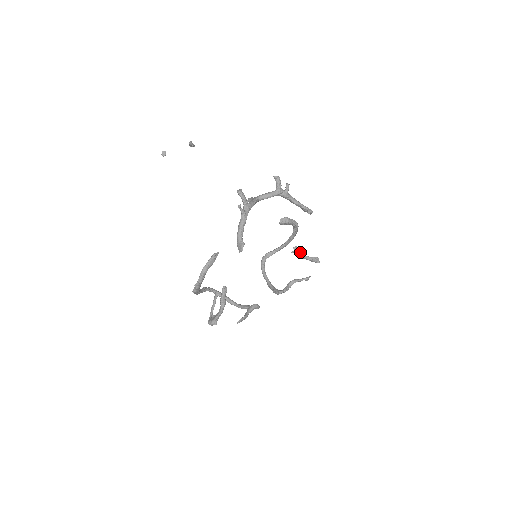
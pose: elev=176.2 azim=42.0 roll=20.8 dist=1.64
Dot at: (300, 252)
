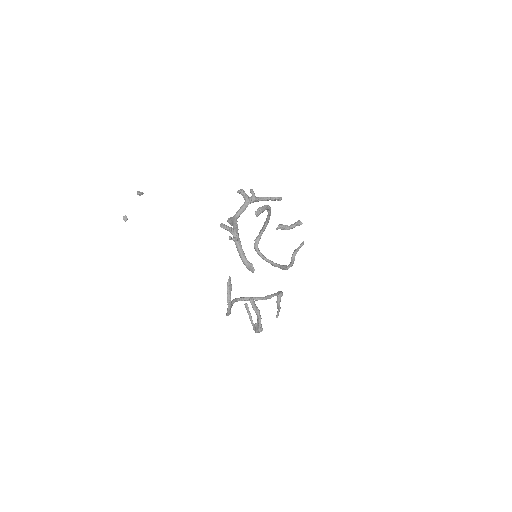
Dot at: (284, 227)
